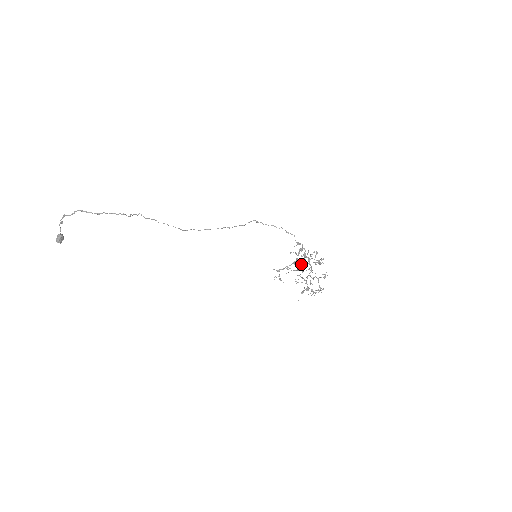
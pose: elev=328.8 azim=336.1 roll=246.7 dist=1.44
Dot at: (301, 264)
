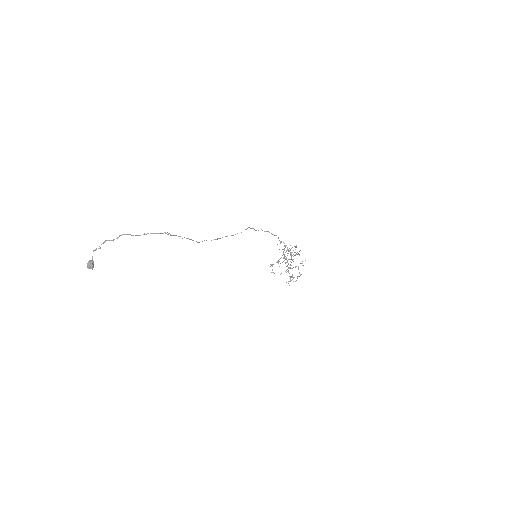
Dot at: occluded
